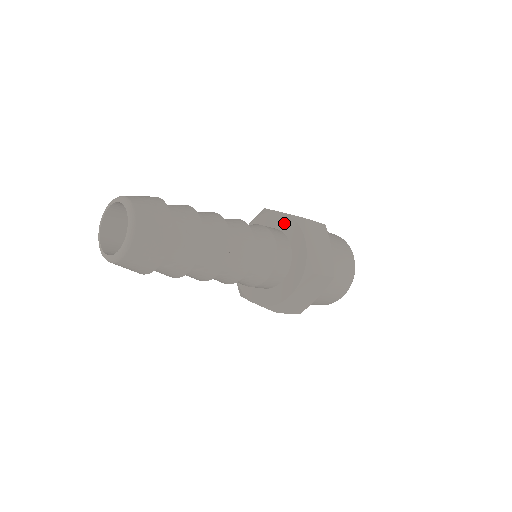
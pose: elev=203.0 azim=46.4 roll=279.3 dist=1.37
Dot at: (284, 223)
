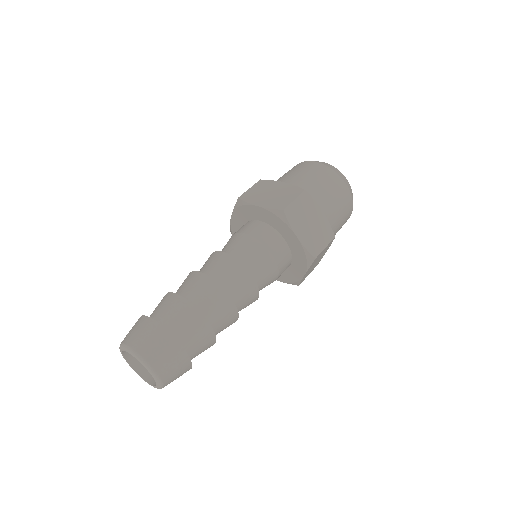
Dot at: (266, 217)
